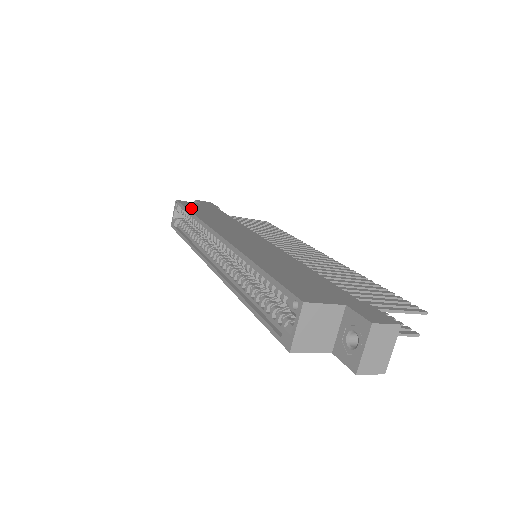
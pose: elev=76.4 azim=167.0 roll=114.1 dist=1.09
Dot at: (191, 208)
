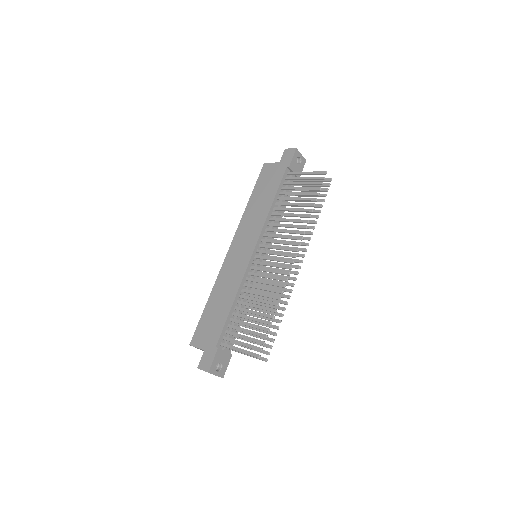
Dot at: (257, 187)
